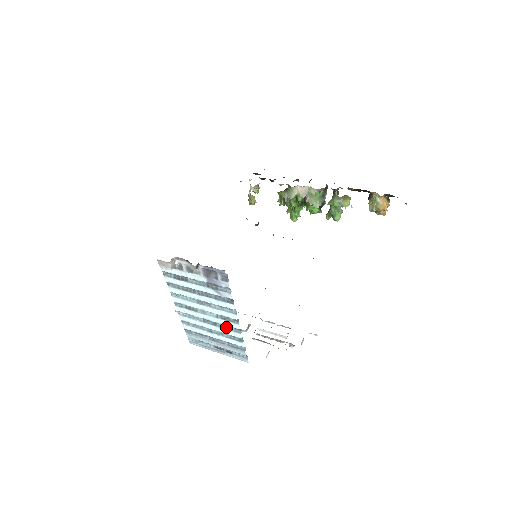
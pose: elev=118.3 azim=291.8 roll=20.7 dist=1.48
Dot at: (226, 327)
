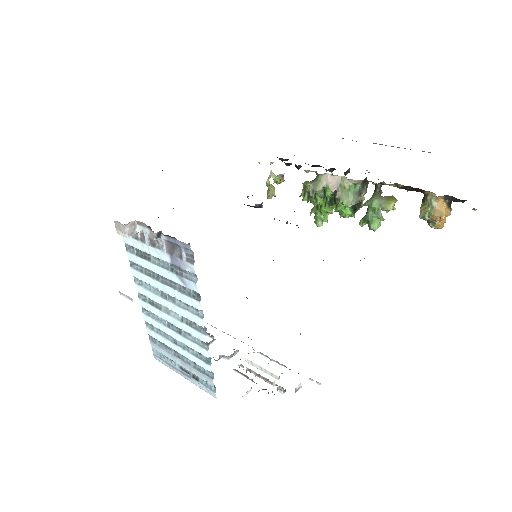
Dot at: (192, 338)
